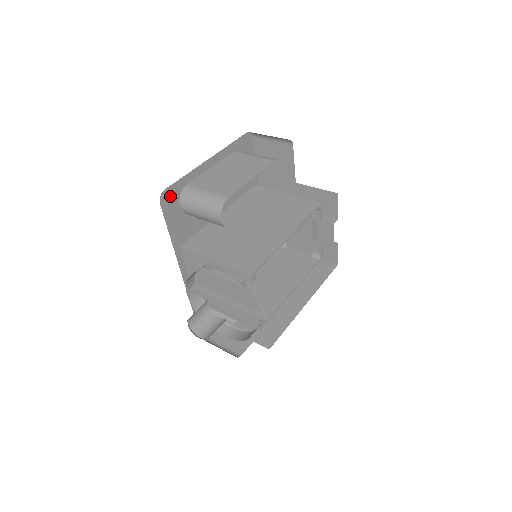
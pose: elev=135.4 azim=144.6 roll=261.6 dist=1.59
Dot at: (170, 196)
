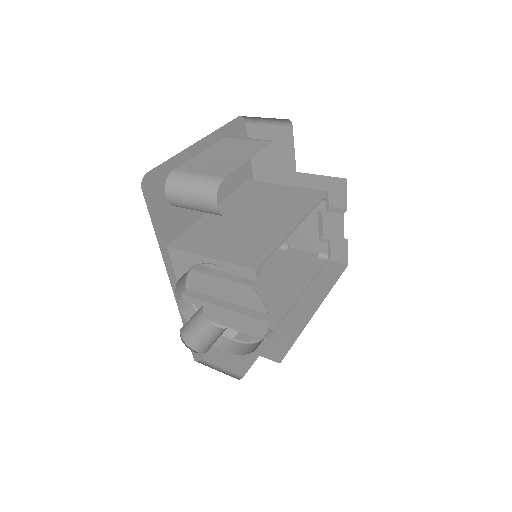
Dot at: (153, 182)
